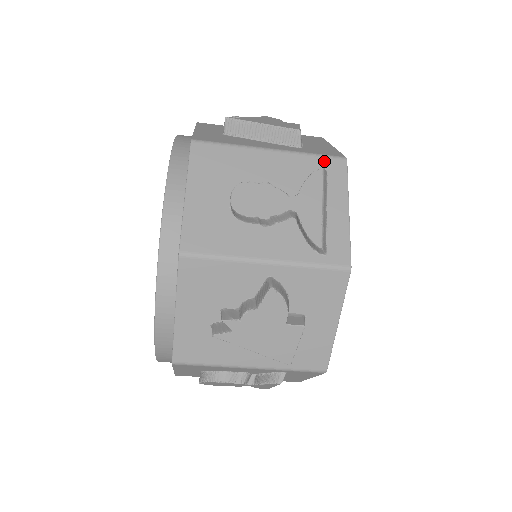
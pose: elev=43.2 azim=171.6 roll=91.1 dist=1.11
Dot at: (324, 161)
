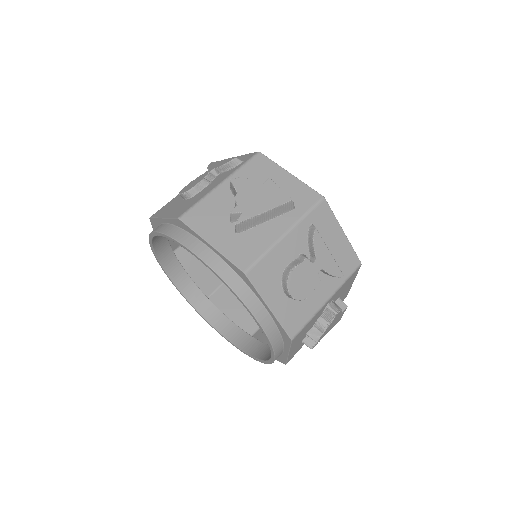
Dot at: occluded
